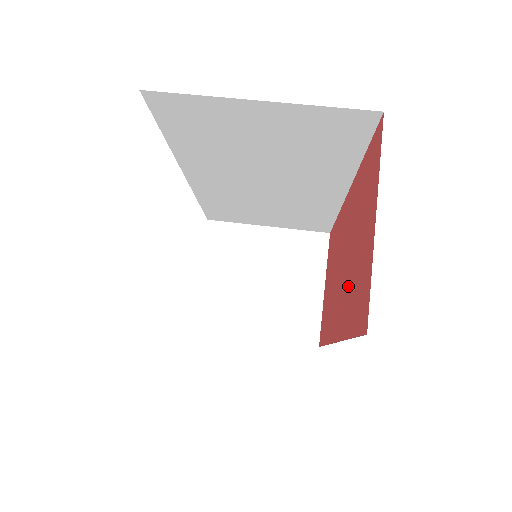
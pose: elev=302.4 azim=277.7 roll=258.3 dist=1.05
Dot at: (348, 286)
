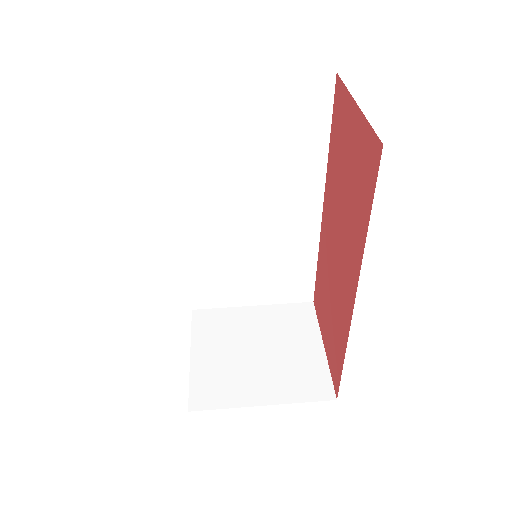
Dot at: (350, 219)
